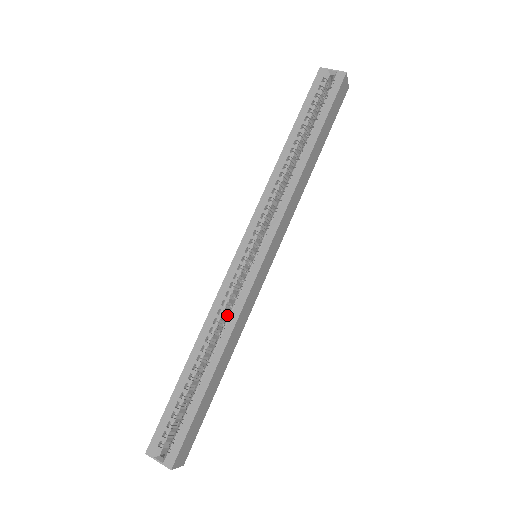
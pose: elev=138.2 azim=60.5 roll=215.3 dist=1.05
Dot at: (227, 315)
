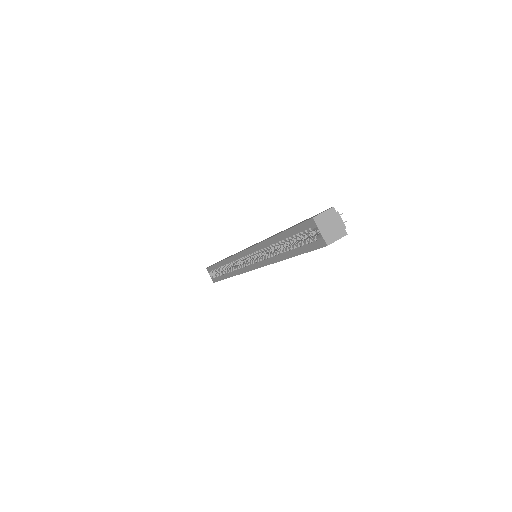
Dot at: occluded
